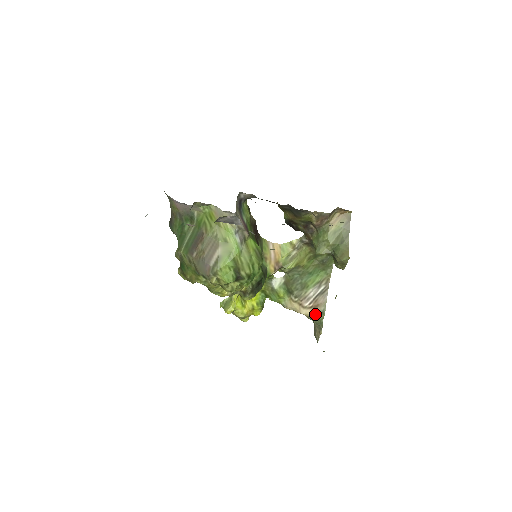
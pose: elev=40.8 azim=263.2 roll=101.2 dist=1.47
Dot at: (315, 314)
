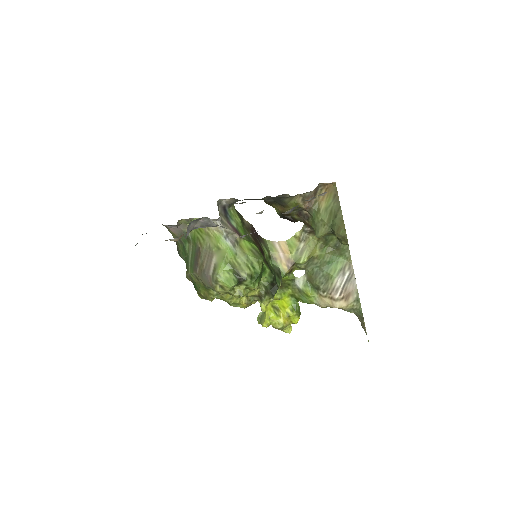
Dot at: (350, 304)
